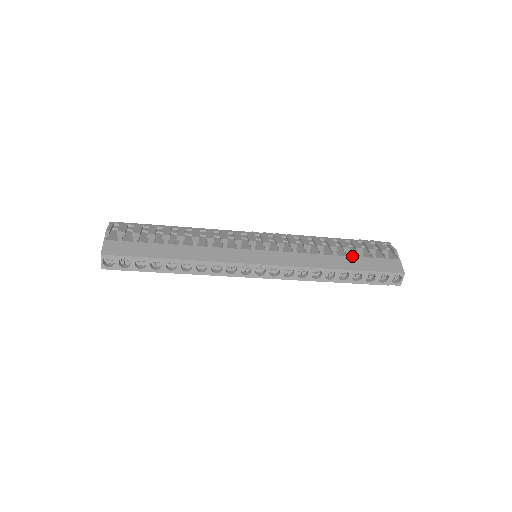
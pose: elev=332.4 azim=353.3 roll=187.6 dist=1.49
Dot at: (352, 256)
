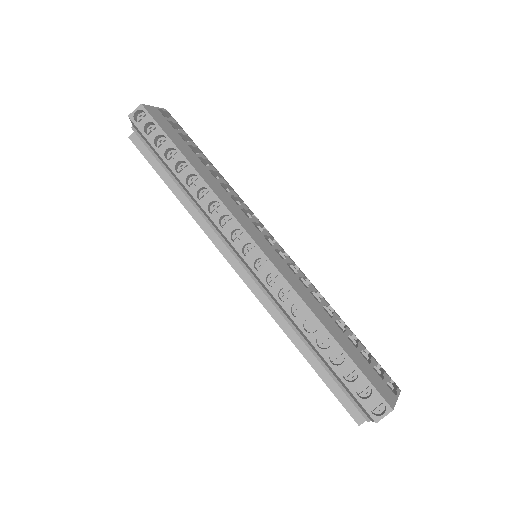
Dot at: (349, 339)
